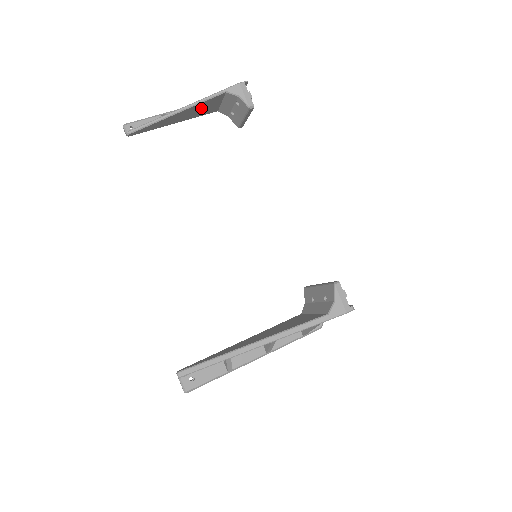
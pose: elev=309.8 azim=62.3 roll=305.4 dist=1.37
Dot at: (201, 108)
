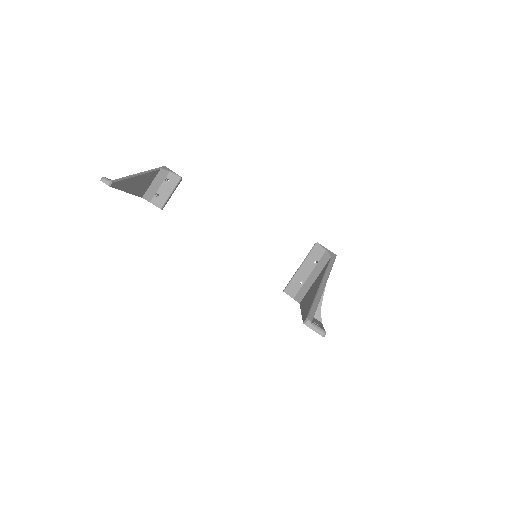
Dot at: (144, 182)
